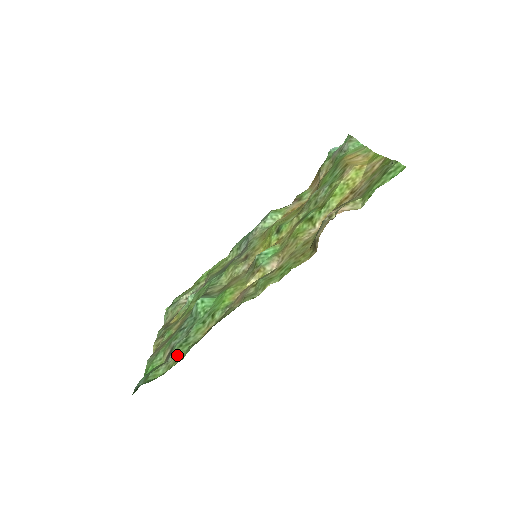
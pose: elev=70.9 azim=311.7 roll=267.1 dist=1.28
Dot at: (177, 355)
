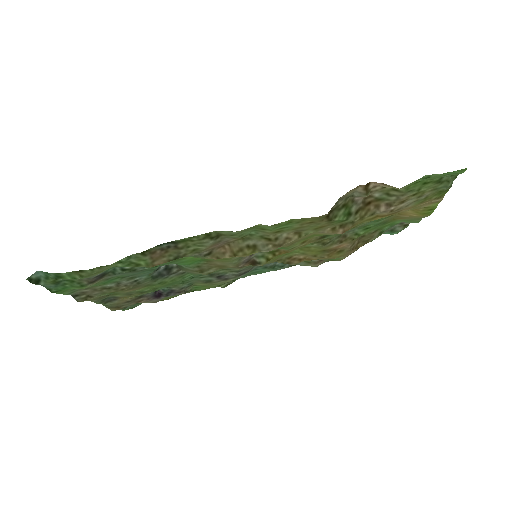
Dot at: (108, 268)
